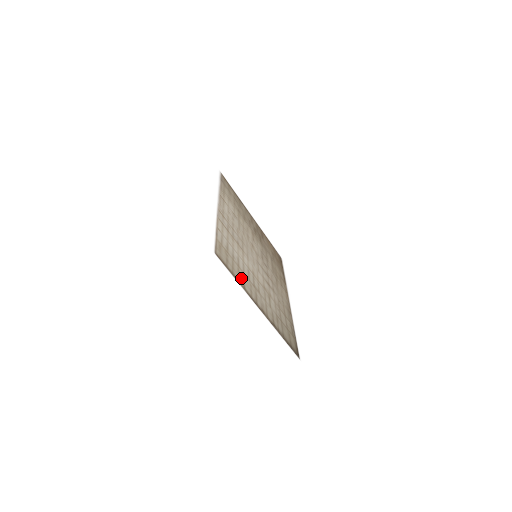
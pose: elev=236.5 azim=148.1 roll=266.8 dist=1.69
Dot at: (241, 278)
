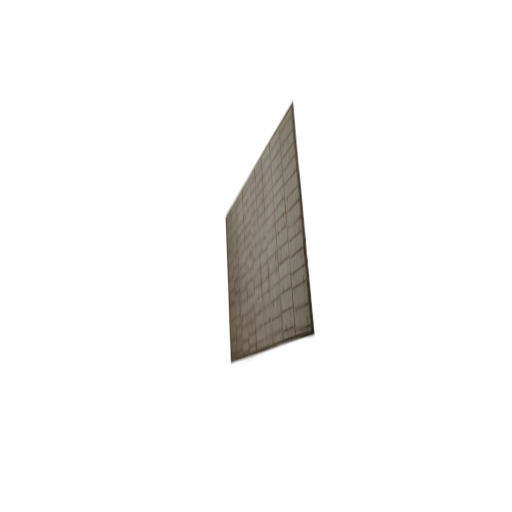
Dot at: (290, 169)
